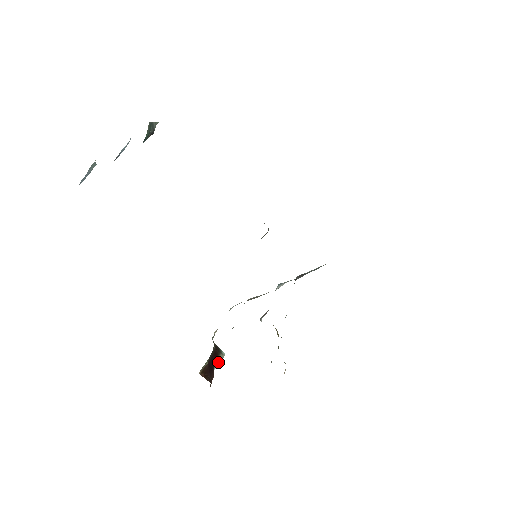
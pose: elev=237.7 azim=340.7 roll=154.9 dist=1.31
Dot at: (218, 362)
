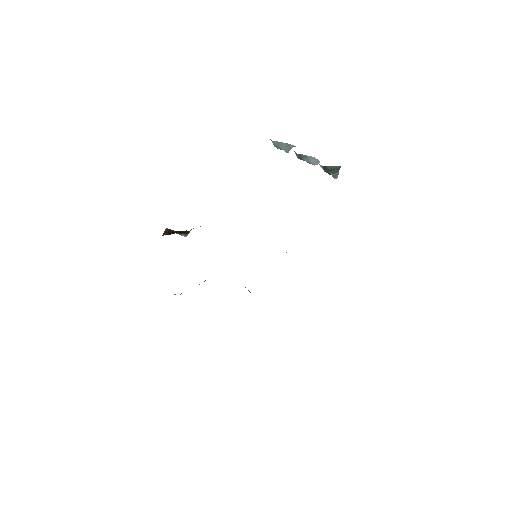
Dot at: (179, 234)
